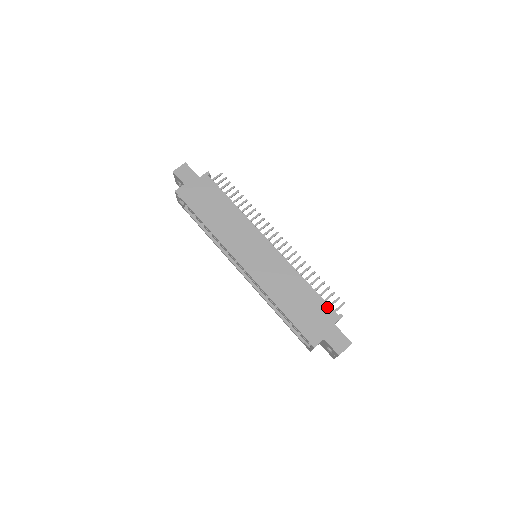
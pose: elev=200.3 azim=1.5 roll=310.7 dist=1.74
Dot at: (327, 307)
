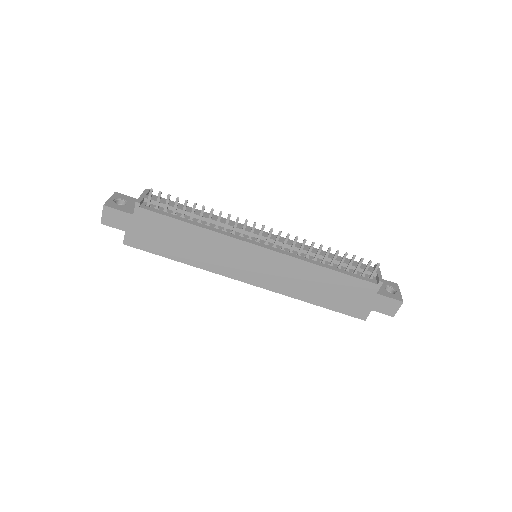
Dot at: (361, 282)
